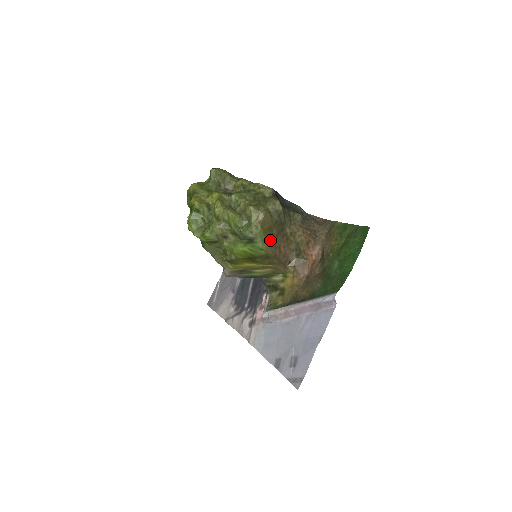
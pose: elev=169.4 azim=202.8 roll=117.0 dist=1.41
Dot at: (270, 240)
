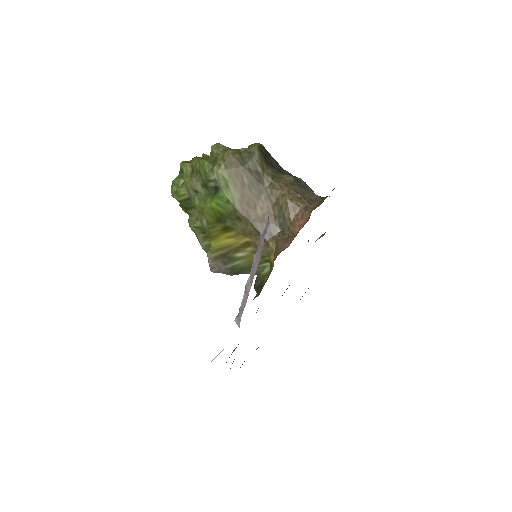
Dot at: (239, 190)
